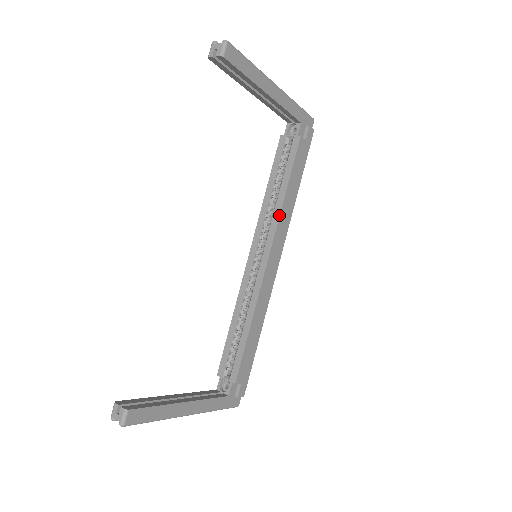
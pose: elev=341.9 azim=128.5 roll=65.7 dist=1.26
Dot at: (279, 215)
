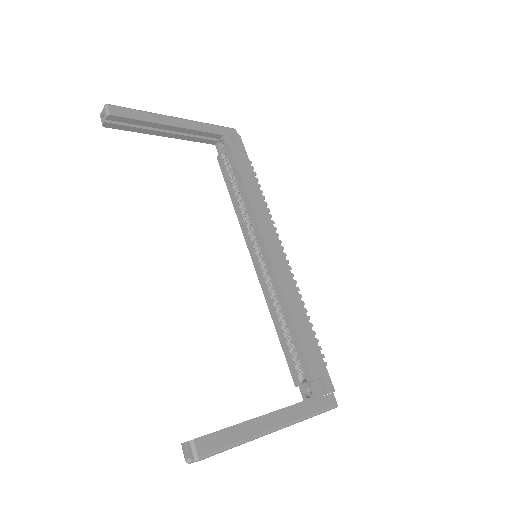
Dot at: (251, 210)
